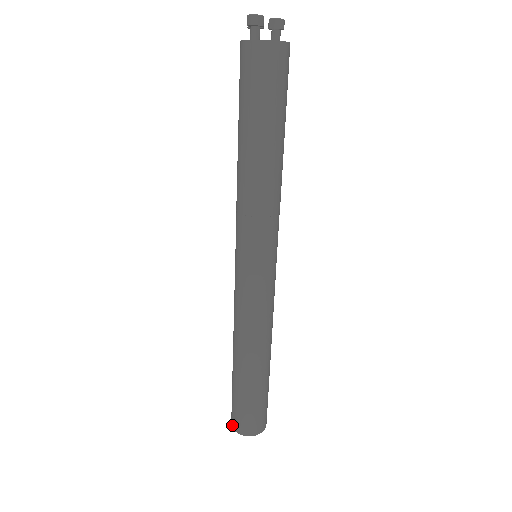
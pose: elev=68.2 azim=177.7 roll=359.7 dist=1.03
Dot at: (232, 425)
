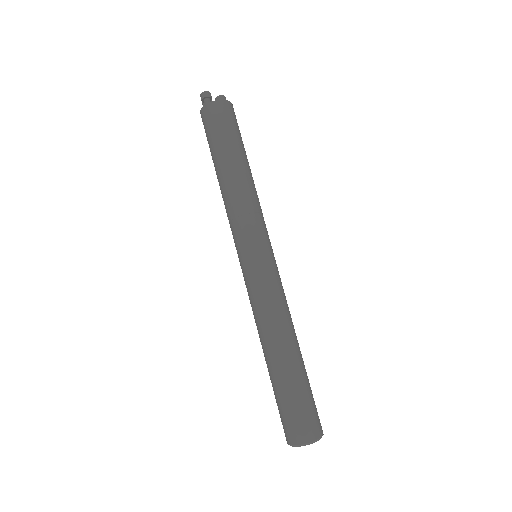
Dot at: (288, 441)
